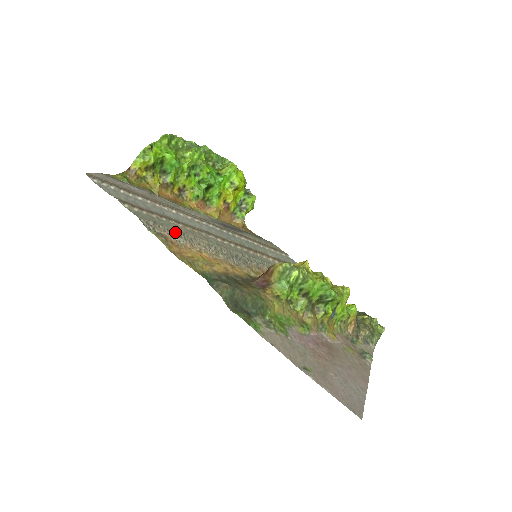
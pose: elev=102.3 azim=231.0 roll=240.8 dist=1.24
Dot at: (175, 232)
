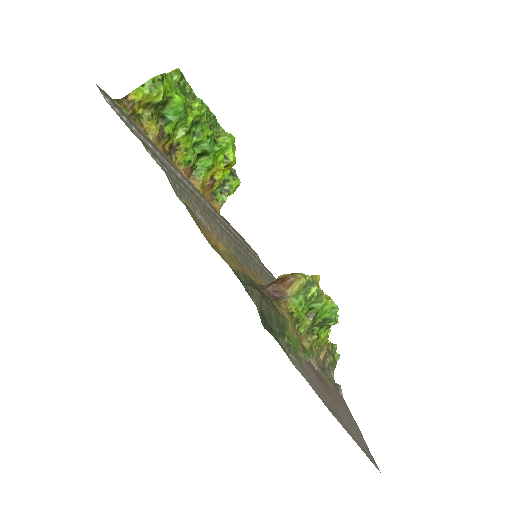
Dot at: (196, 206)
